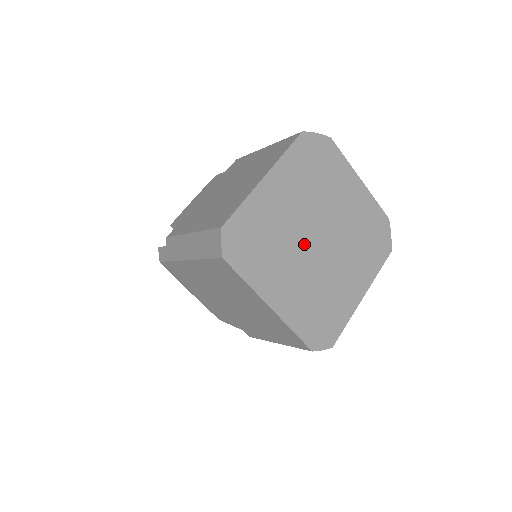
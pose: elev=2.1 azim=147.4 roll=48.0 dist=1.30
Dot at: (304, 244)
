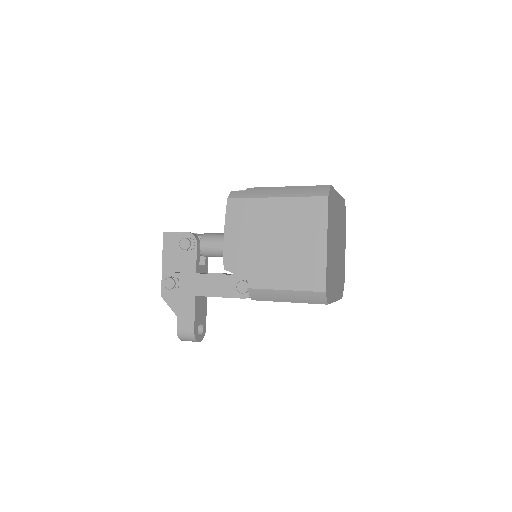
Dot at: (336, 240)
